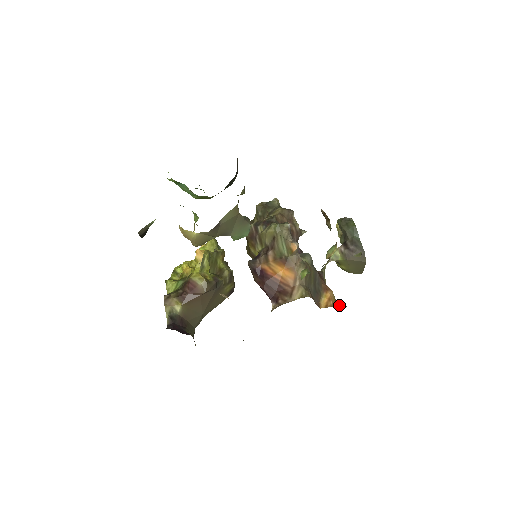
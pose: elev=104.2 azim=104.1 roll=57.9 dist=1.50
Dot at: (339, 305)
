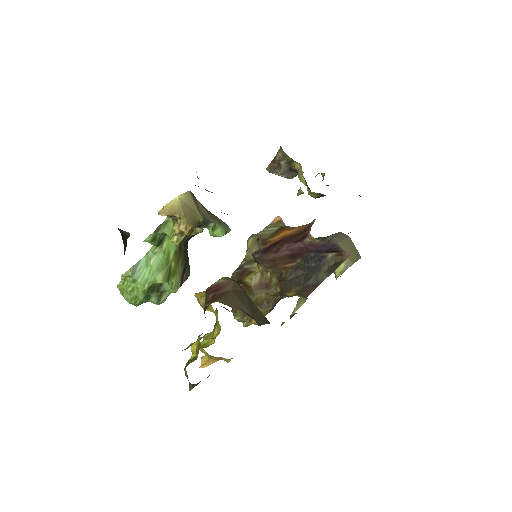
Dot at: occluded
